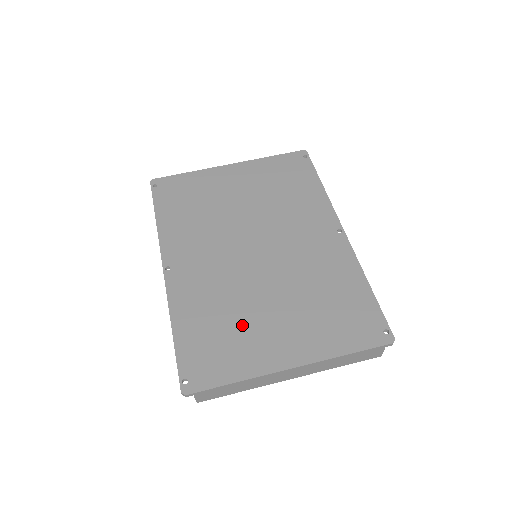
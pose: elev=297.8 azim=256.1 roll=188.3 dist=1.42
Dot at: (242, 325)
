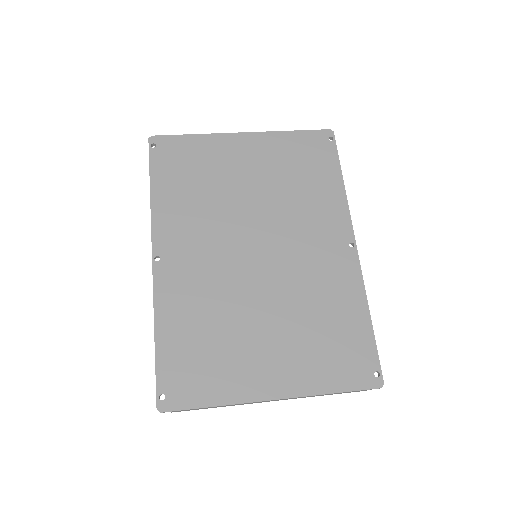
Dot at: (230, 342)
